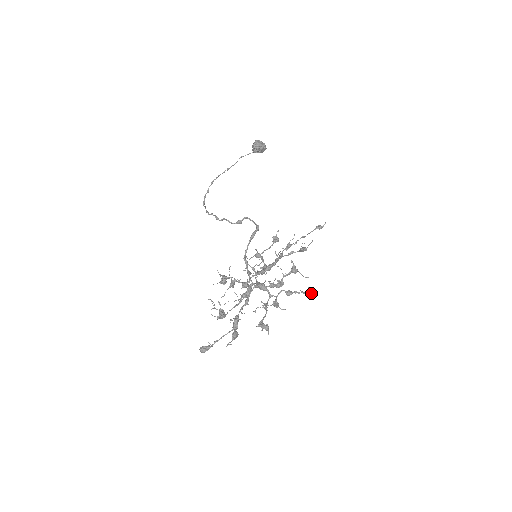
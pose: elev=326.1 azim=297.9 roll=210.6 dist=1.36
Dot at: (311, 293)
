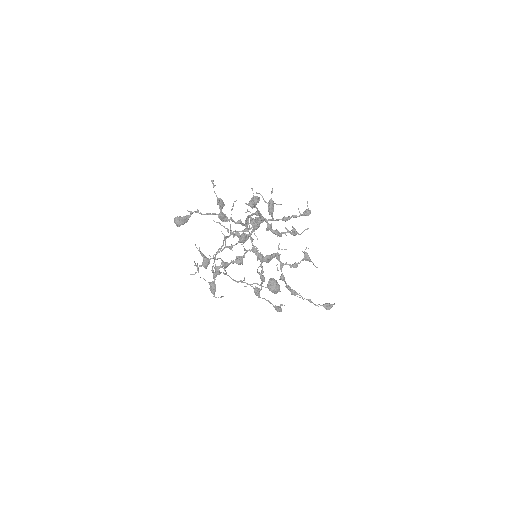
Dot at: (310, 211)
